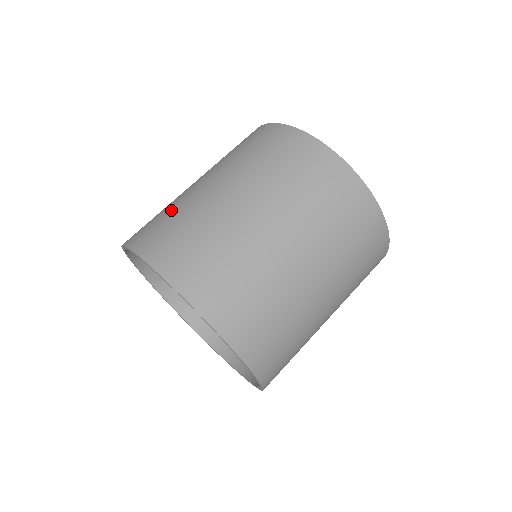
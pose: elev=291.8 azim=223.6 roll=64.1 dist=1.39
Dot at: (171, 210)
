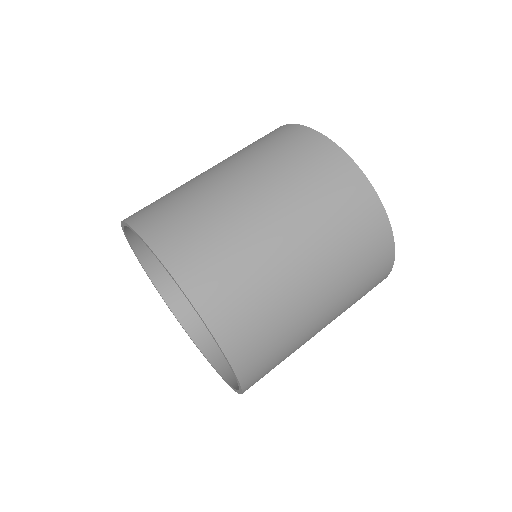
Dot at: occluded
